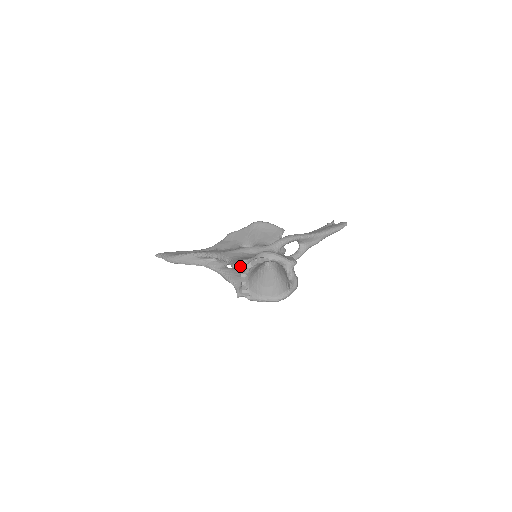
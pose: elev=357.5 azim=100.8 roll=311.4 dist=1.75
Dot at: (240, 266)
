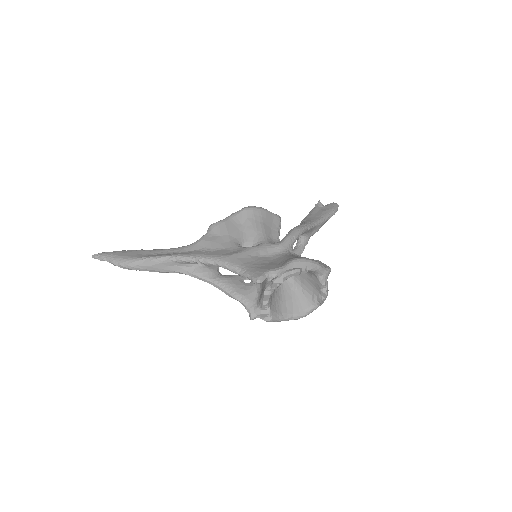
Dot at: (264, 280)
